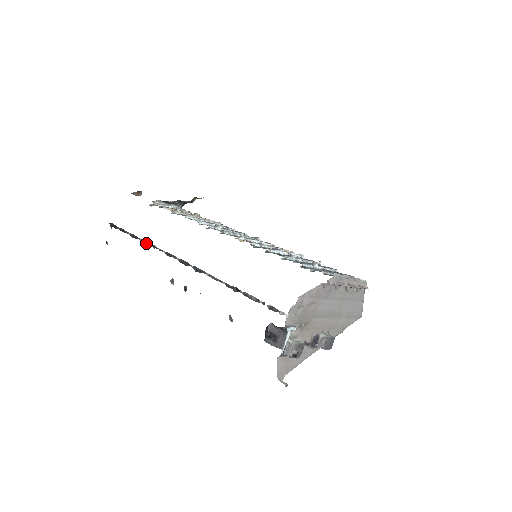
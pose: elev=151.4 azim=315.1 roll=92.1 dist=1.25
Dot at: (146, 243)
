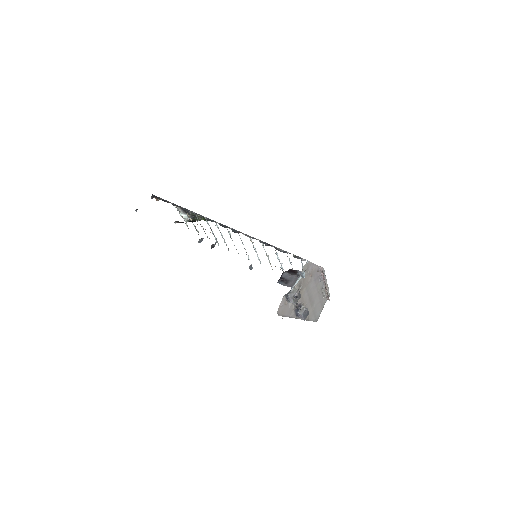
Dot at: (188, 211)
